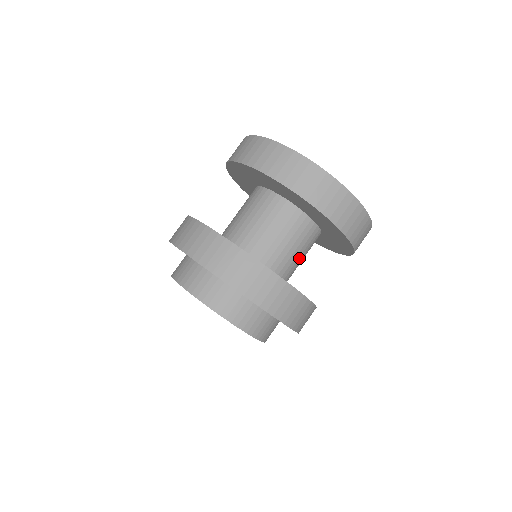
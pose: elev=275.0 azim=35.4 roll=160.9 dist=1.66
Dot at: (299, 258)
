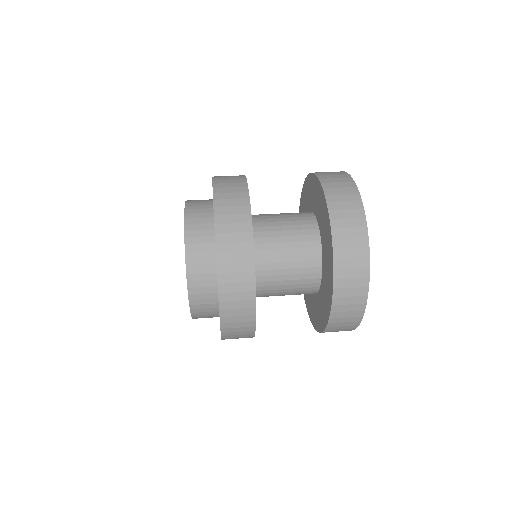
Dot at: (280, 227)
